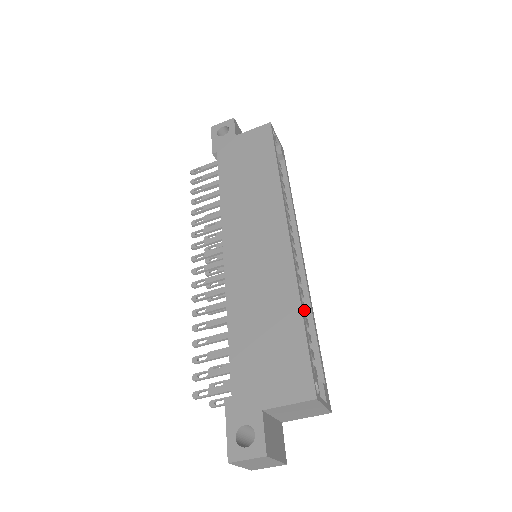
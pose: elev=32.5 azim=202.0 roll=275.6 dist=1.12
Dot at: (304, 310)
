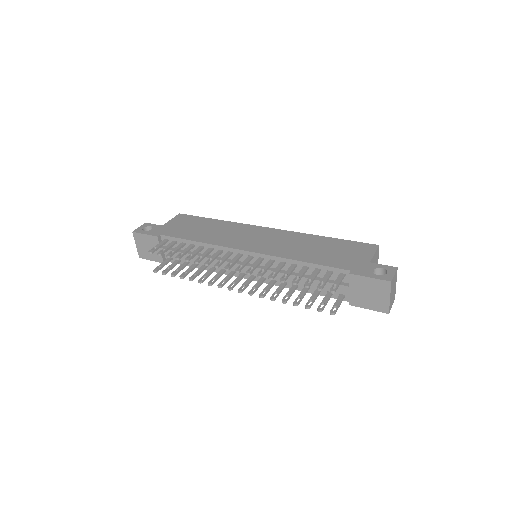
Dot at: occluded
